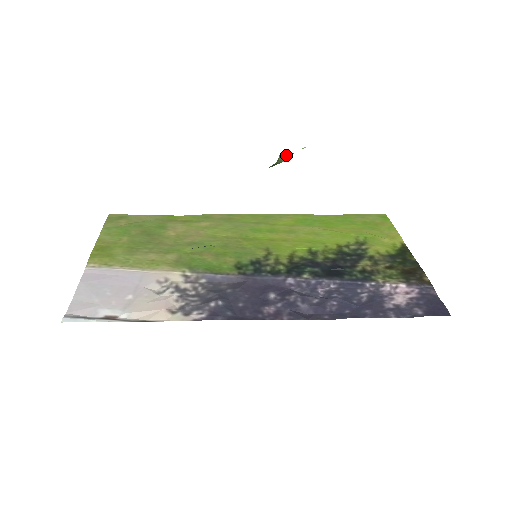
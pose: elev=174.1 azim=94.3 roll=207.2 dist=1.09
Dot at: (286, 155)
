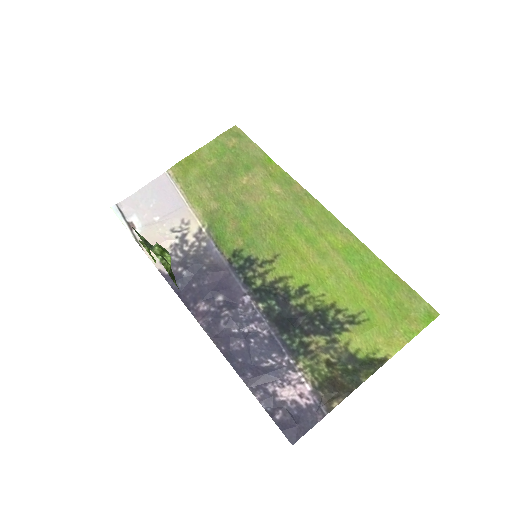
Dot at: (154, 249)
